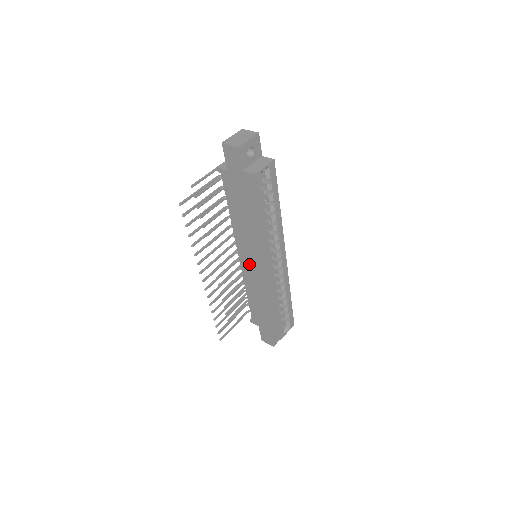
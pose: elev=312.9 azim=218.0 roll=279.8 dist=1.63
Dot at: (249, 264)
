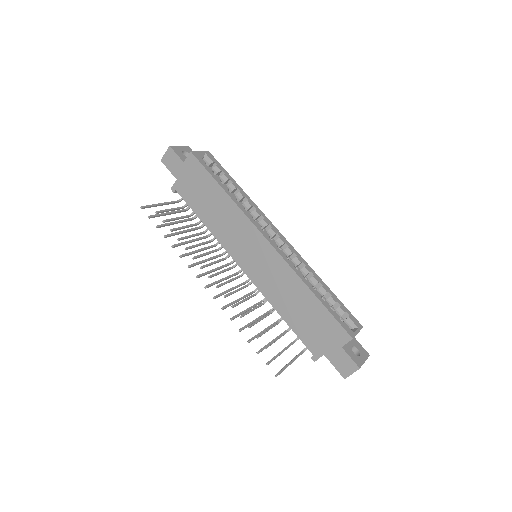
Dot at: (251, 262)
